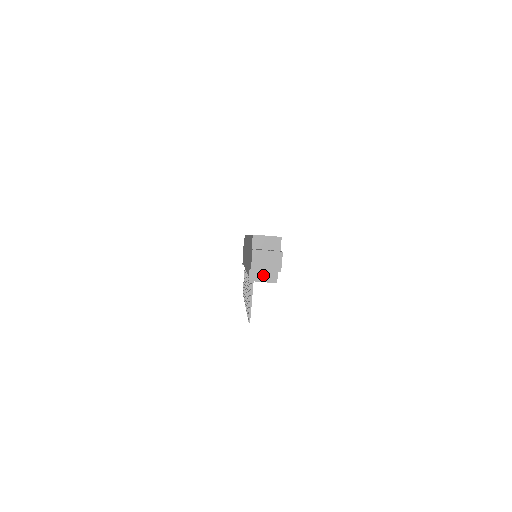
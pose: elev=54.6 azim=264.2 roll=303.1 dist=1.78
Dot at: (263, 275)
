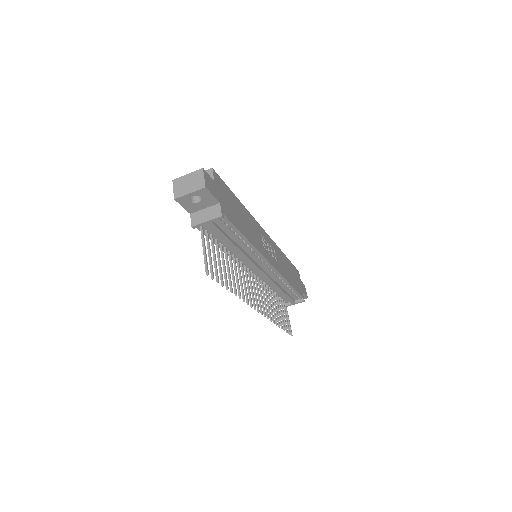
Dot at: (205, 215)
